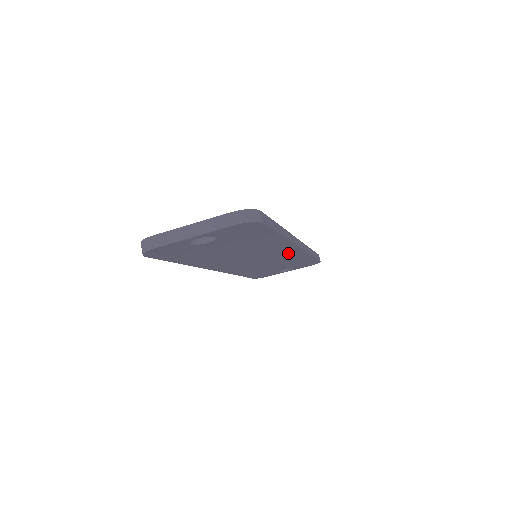
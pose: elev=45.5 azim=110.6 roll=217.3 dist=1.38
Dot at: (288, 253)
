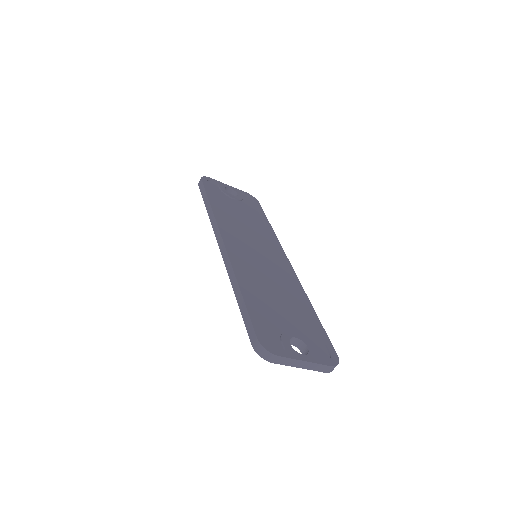
Dot at: occluded
